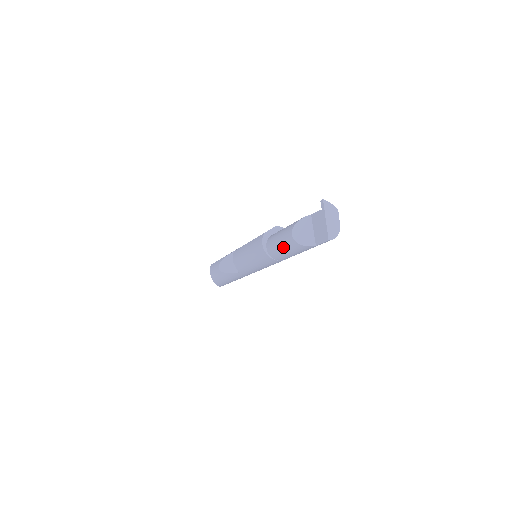
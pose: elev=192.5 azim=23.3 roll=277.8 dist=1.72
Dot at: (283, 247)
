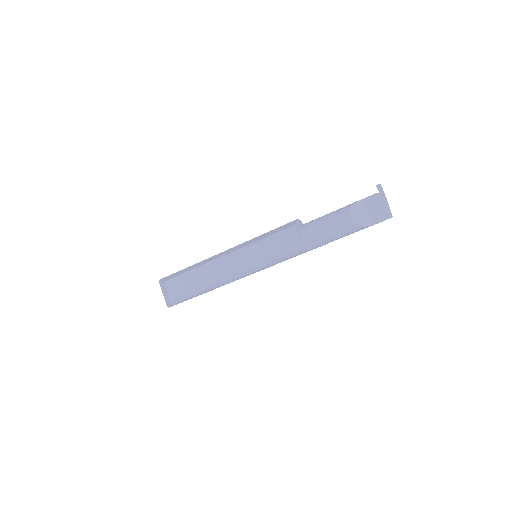
Dot at: (333, 232)
